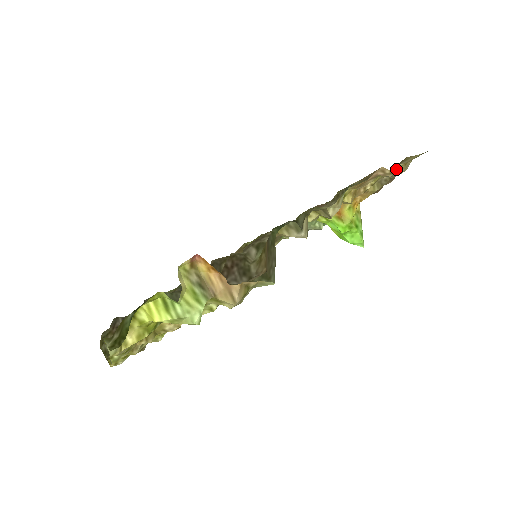
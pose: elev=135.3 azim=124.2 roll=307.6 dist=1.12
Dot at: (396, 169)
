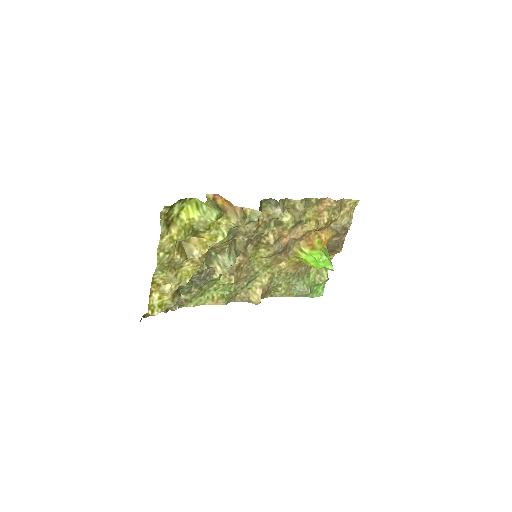
Dot at: (338, 204)
